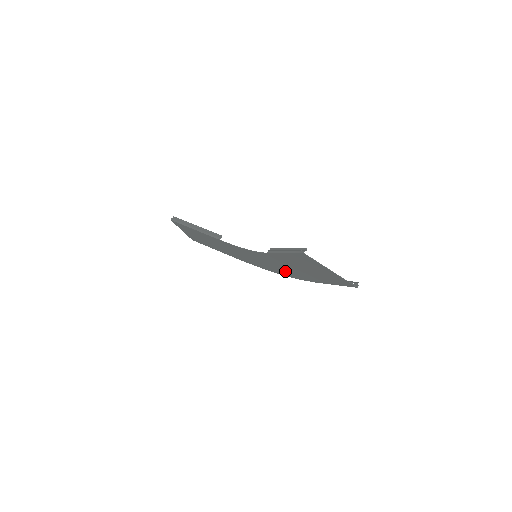
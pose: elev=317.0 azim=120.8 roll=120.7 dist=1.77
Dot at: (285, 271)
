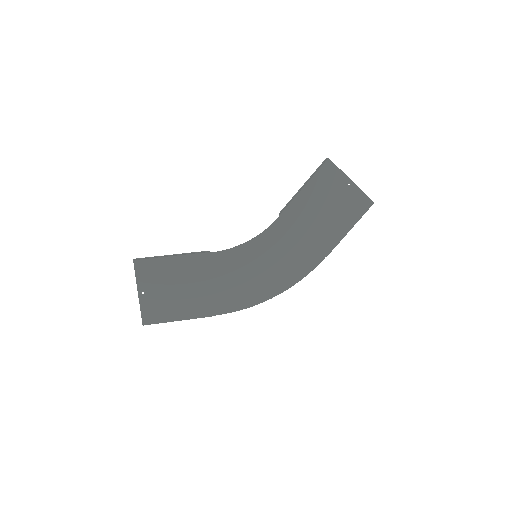
Dot at: (290, 267)
